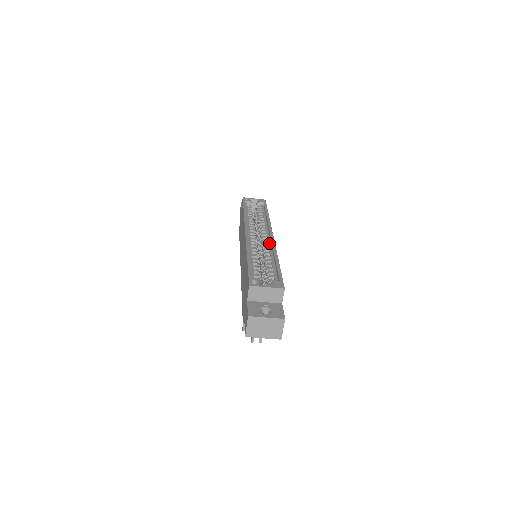
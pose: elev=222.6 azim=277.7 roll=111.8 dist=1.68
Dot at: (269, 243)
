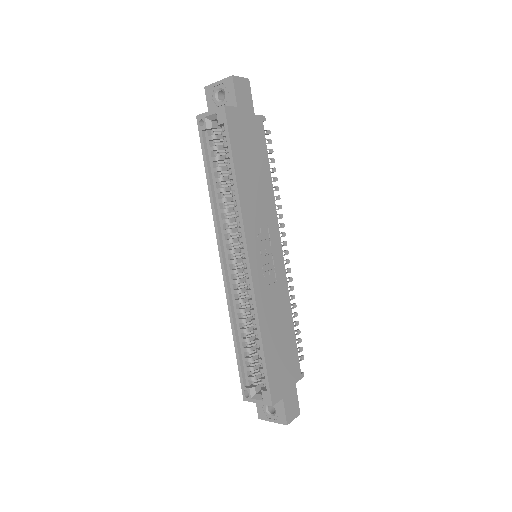
Dot at: (250, 283)
